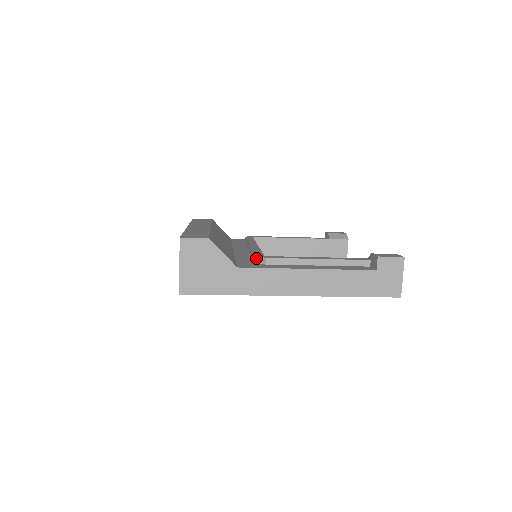
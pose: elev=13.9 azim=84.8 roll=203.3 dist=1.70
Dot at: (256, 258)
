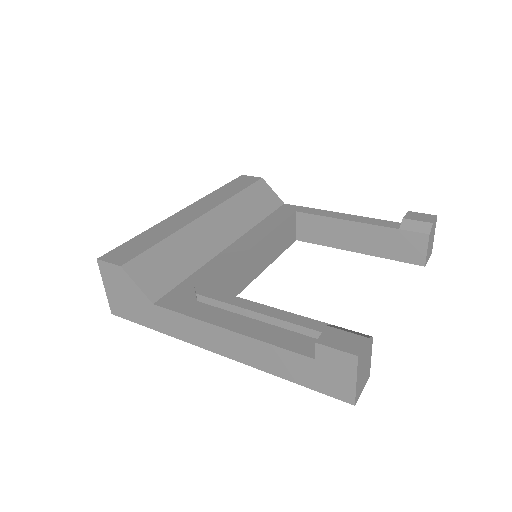
Dot at: (194, 287)
